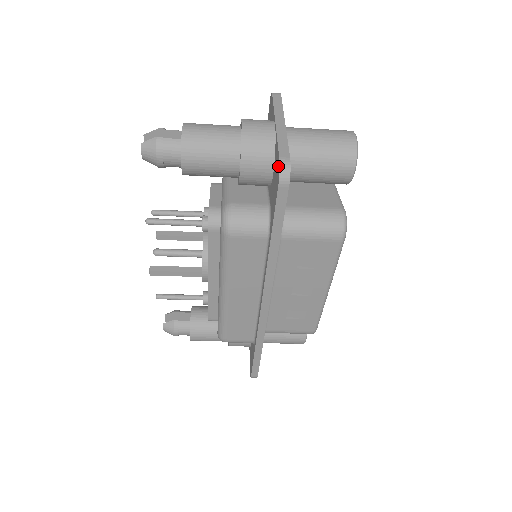
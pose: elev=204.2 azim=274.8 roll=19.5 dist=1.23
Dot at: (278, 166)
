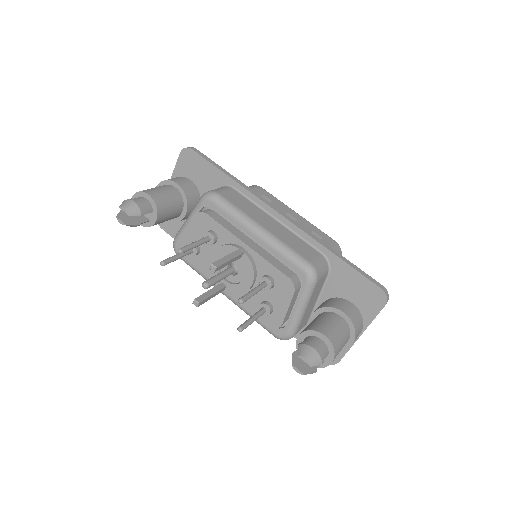
Dot at: (334, 360)
